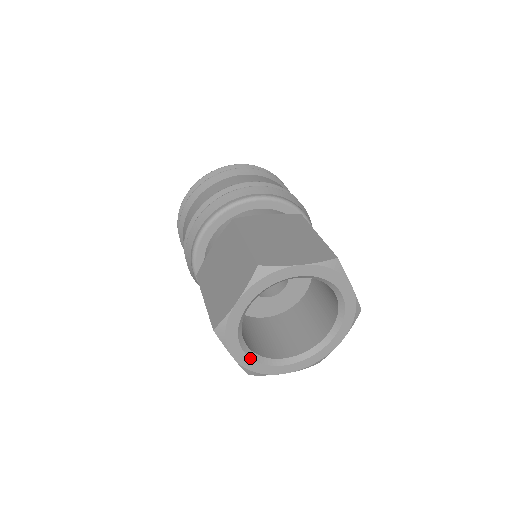
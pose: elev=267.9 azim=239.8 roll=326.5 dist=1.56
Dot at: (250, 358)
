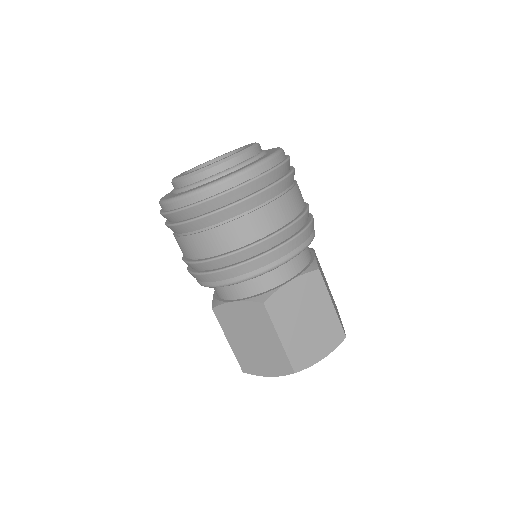
Dot at: occluded
